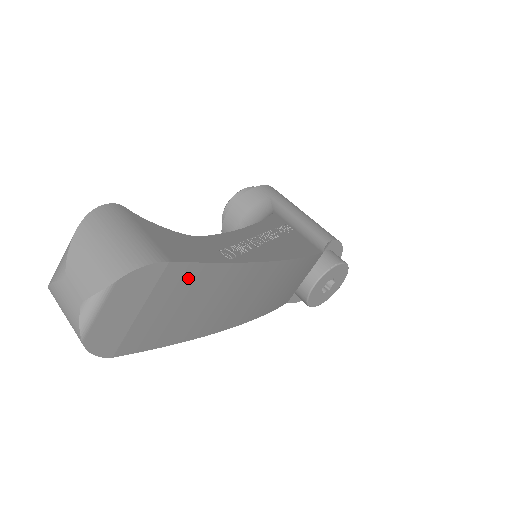
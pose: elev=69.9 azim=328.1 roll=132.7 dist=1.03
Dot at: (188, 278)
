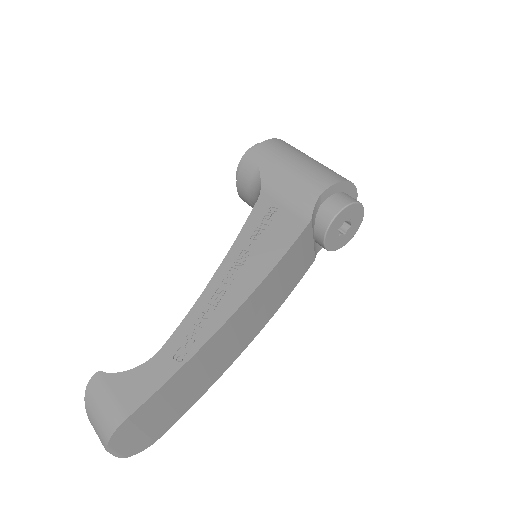
Dot at: (155, 402)
